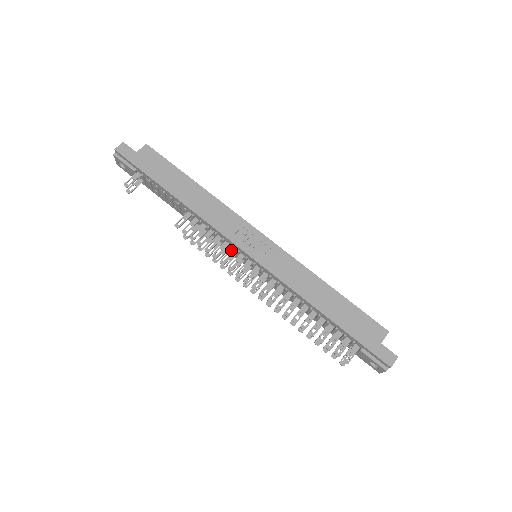
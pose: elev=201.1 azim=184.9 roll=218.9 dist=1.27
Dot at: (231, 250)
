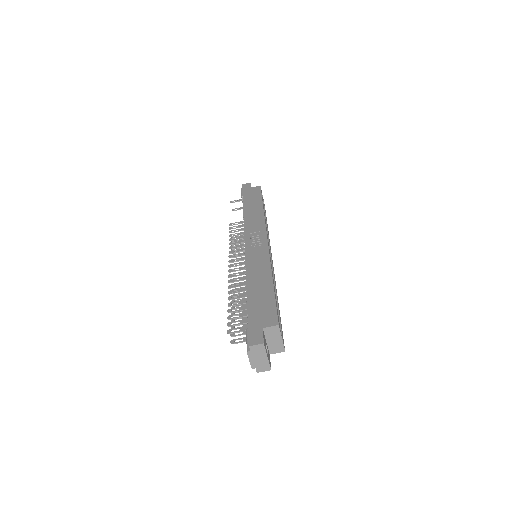
Dot at: (243, 244)
